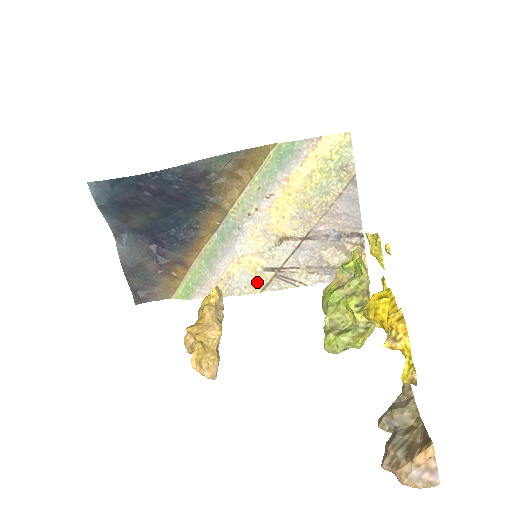
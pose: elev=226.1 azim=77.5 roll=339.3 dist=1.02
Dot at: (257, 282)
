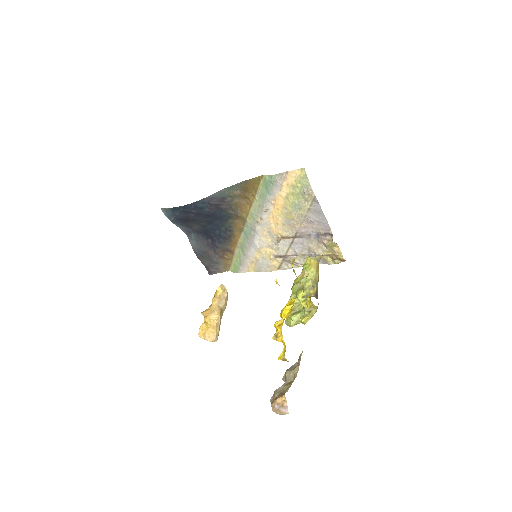
Dot at: (273, 264)
